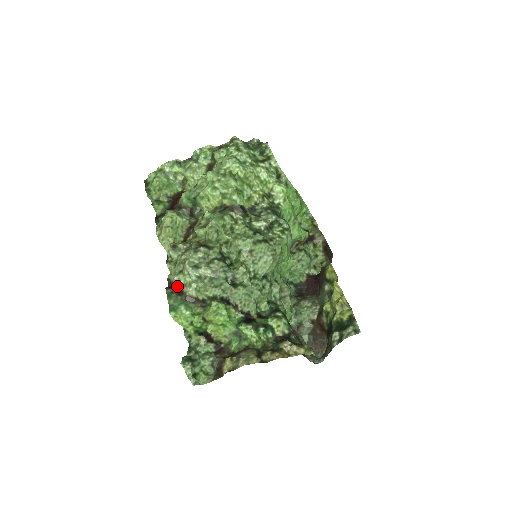
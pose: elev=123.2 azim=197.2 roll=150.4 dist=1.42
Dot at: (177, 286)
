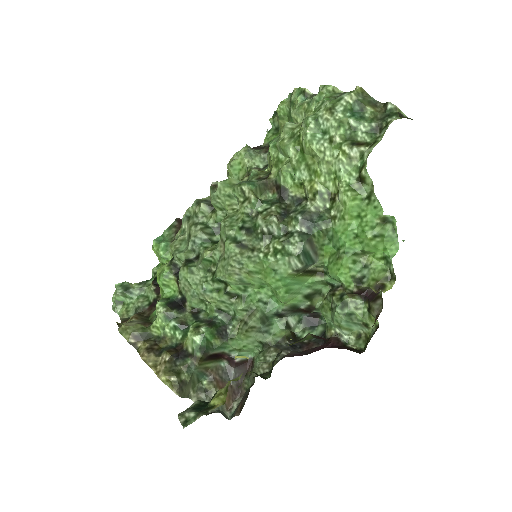
Dot at: occluded
